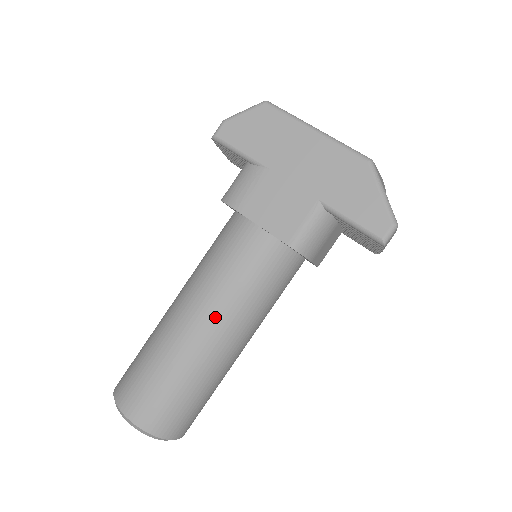
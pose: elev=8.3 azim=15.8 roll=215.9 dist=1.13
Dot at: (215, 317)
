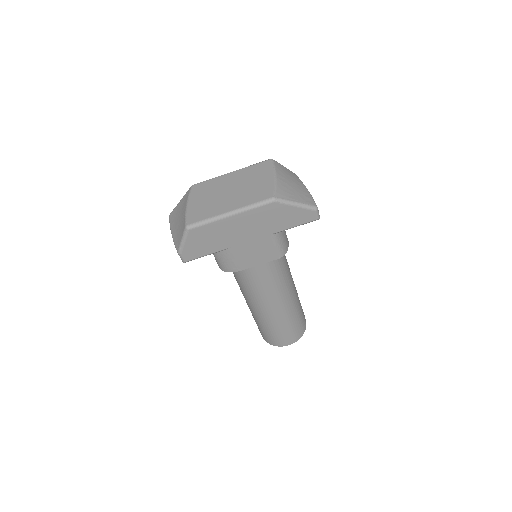
Dot at: (280, 299)
